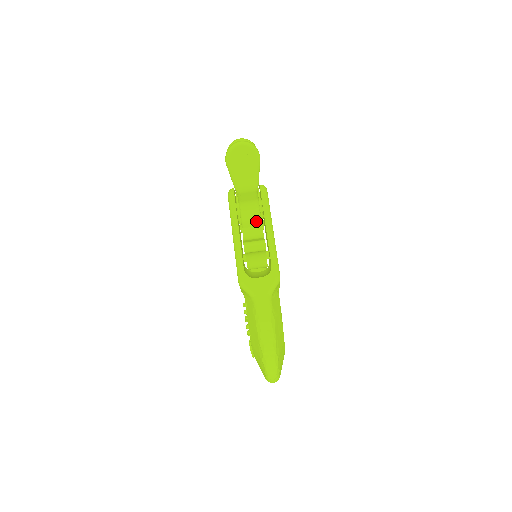
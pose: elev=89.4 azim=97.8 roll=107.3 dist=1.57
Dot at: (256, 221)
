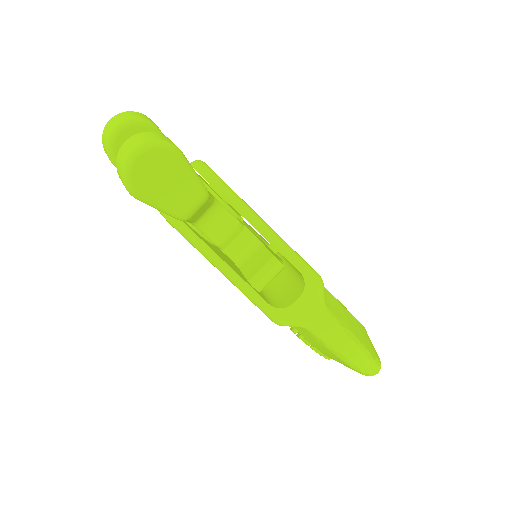
Dot at: (234, 230)
